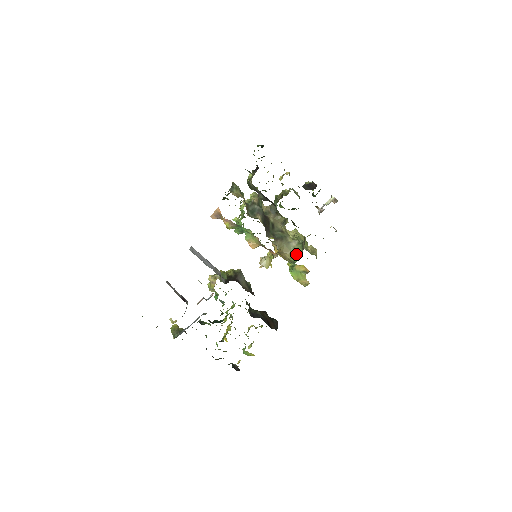
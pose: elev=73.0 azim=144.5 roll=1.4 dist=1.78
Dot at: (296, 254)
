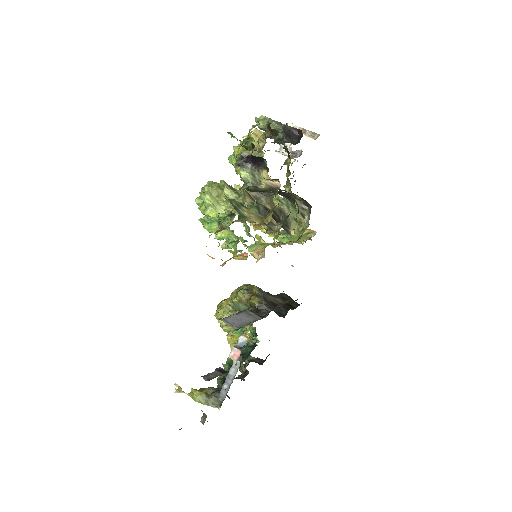
Dot at: (301, 224)
